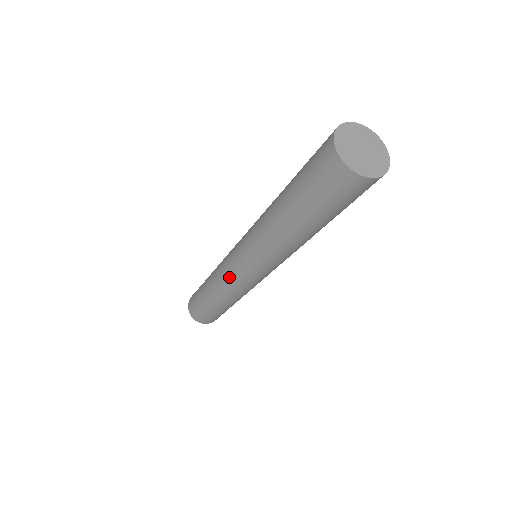
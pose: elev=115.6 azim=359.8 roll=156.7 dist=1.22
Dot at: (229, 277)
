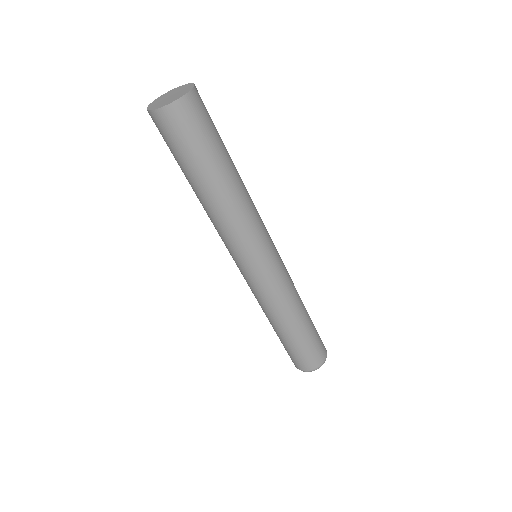
Dot at: (257, 291)
